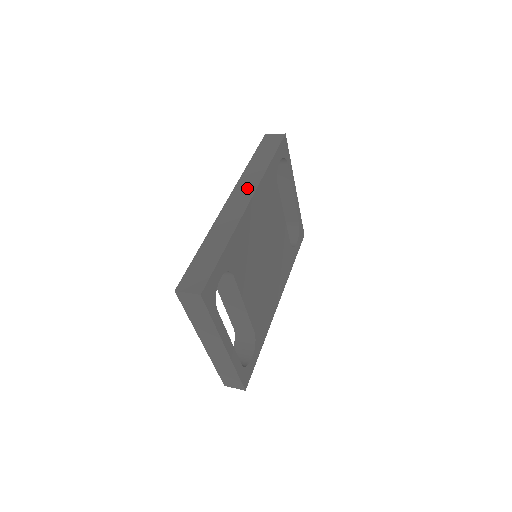
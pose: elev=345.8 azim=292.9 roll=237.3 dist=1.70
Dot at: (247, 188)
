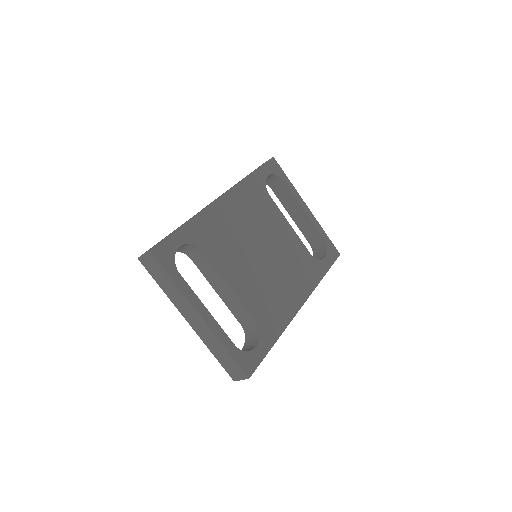
Dot at: occluded
